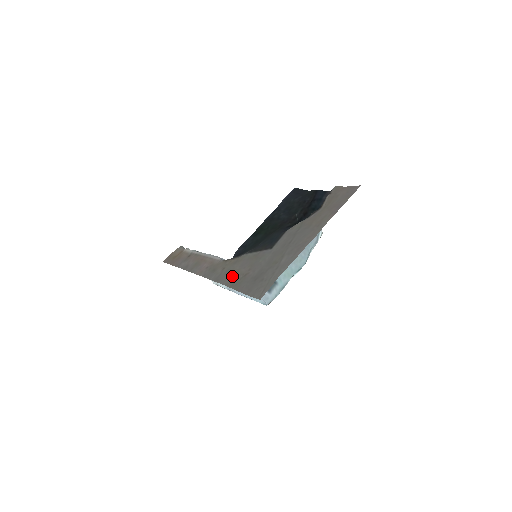
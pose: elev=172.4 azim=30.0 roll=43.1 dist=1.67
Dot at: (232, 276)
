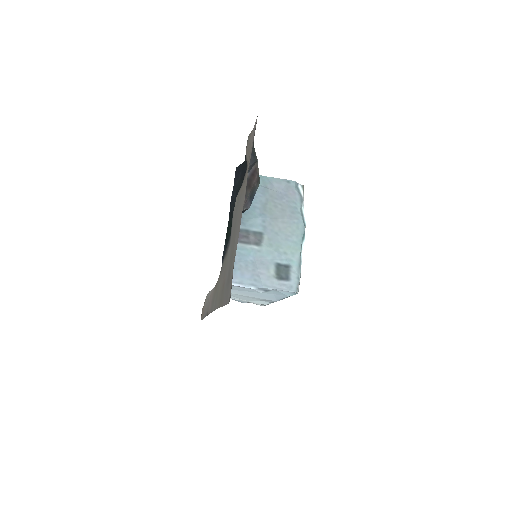
Dot at: (219, 295)
